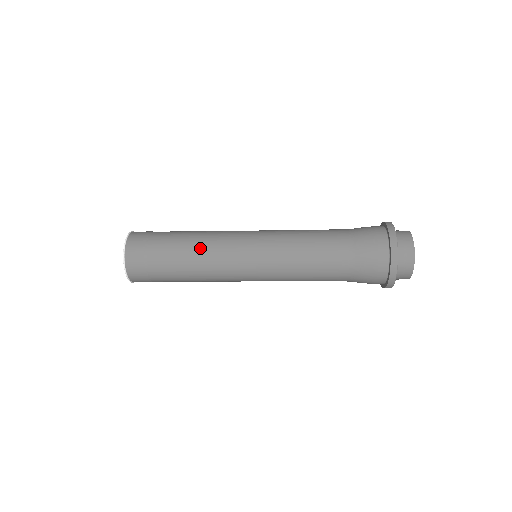
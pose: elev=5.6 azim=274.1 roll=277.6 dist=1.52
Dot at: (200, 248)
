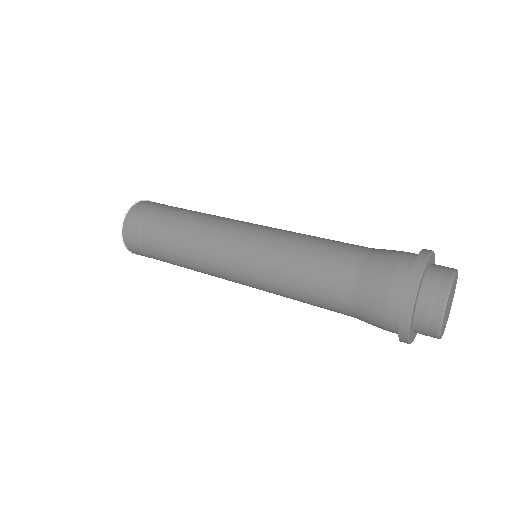
Dot at: (188, 262)
